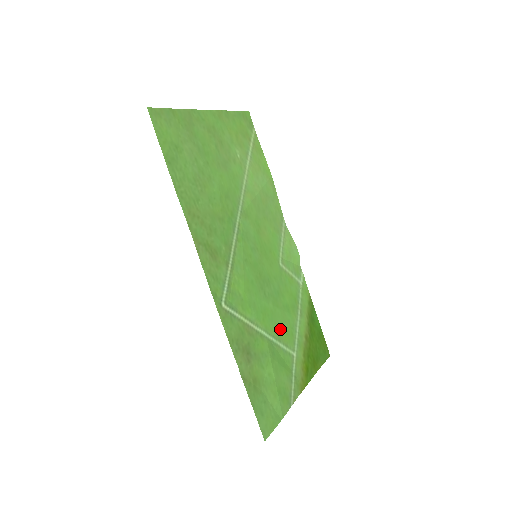
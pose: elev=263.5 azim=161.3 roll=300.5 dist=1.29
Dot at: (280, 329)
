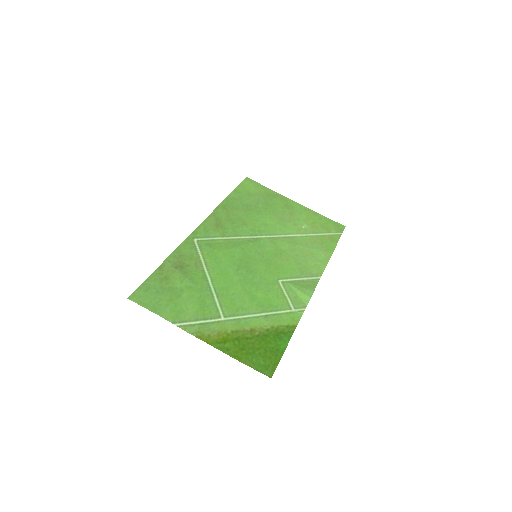
Dot at: (228, 294)
